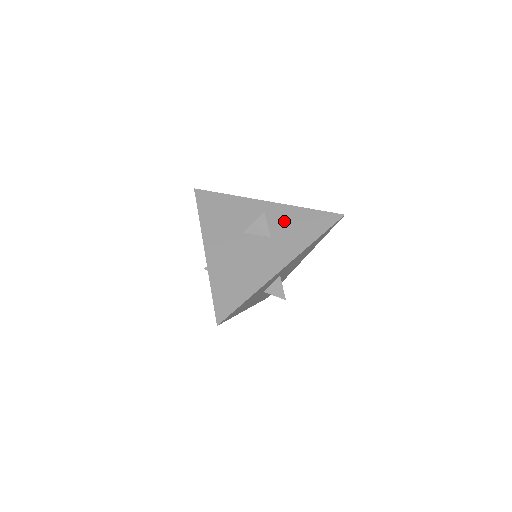
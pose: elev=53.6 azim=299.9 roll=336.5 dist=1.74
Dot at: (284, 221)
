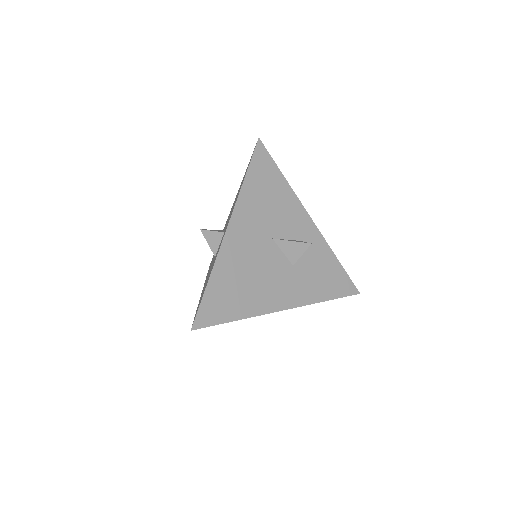
Dot at: (314, 258)
